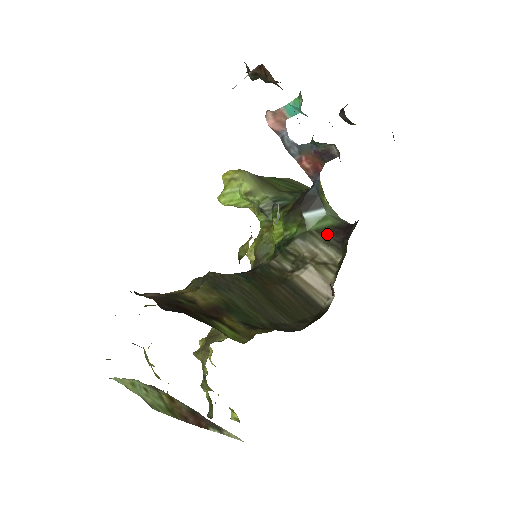
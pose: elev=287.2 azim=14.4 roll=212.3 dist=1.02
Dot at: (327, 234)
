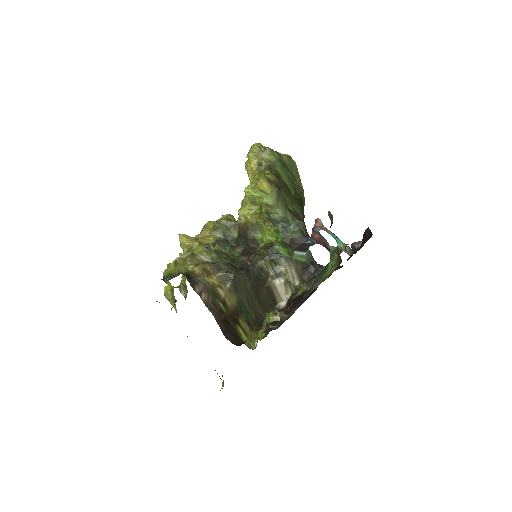
Dot at: (299, 266)
